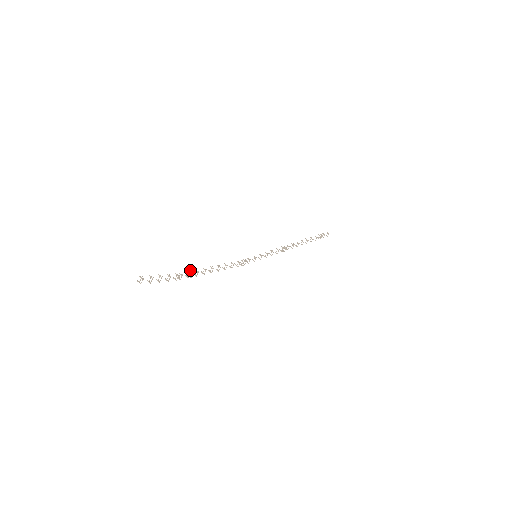
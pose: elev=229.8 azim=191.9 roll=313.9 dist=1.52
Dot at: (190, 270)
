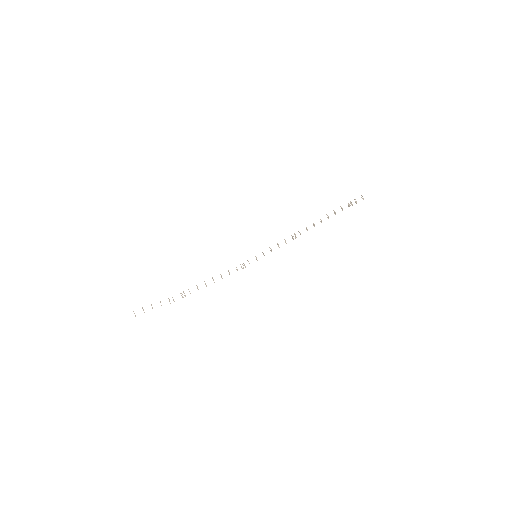
Dot at: (183, 291)
